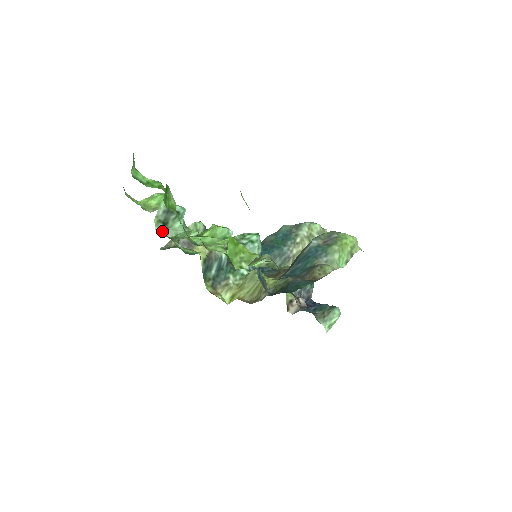
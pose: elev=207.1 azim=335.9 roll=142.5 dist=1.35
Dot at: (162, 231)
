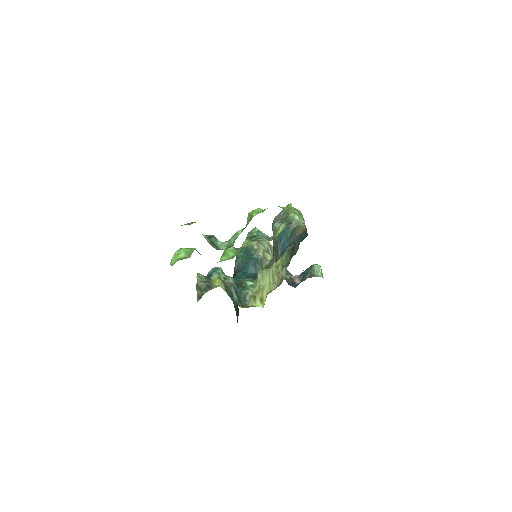
Dot at: (218, 249)
